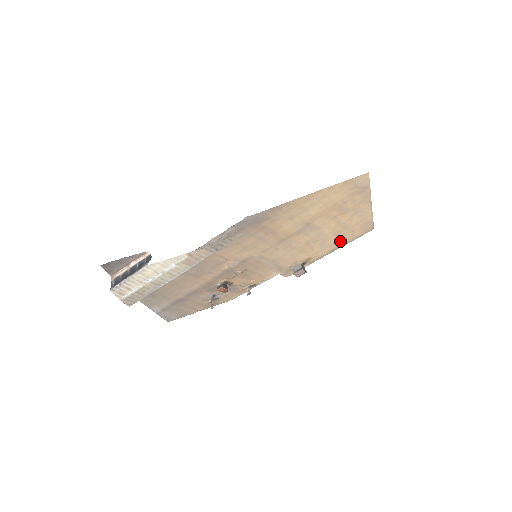
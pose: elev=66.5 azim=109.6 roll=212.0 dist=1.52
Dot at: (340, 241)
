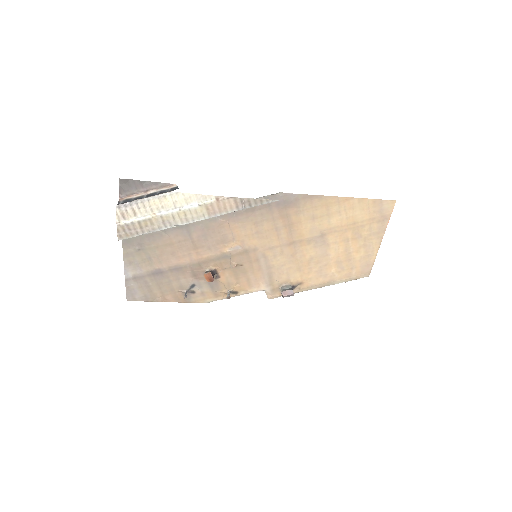
Dot at: (336, 275)
